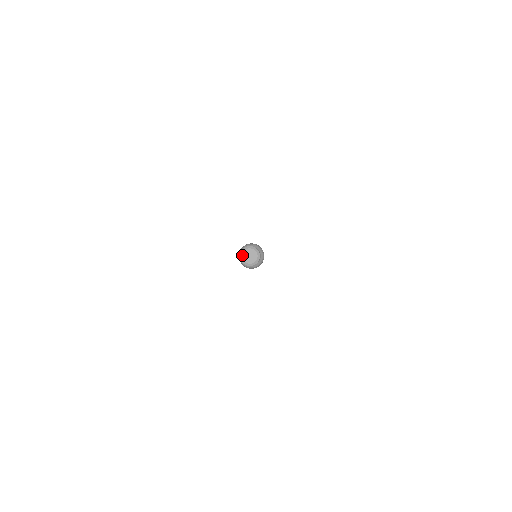
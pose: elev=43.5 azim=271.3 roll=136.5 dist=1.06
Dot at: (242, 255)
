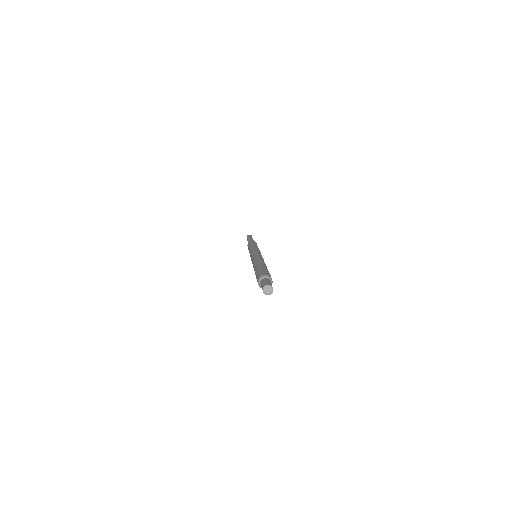
Dot at: (264, 288)
